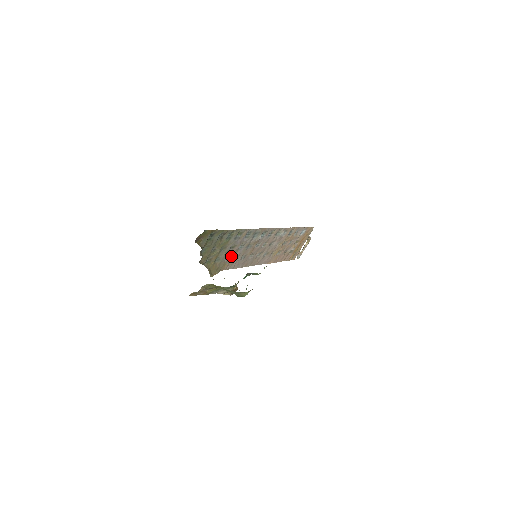
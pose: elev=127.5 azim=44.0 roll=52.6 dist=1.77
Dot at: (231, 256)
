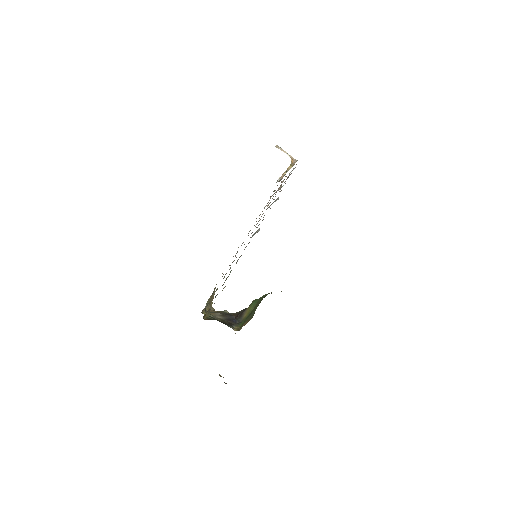
Dot at: occluded
